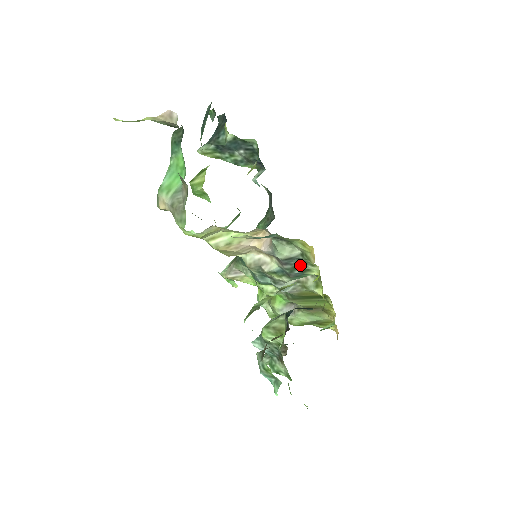
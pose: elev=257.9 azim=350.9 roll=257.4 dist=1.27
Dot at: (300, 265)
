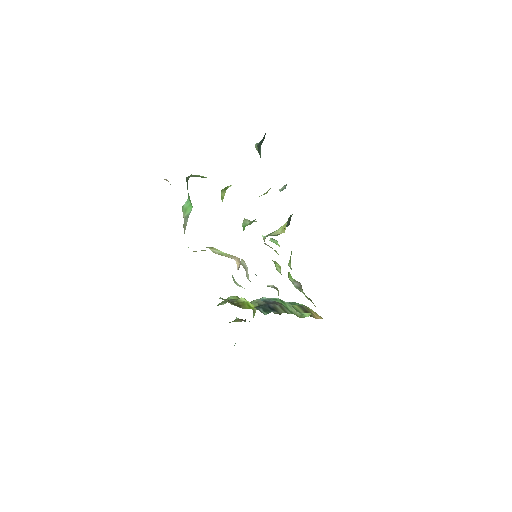
Dot at: occluded
